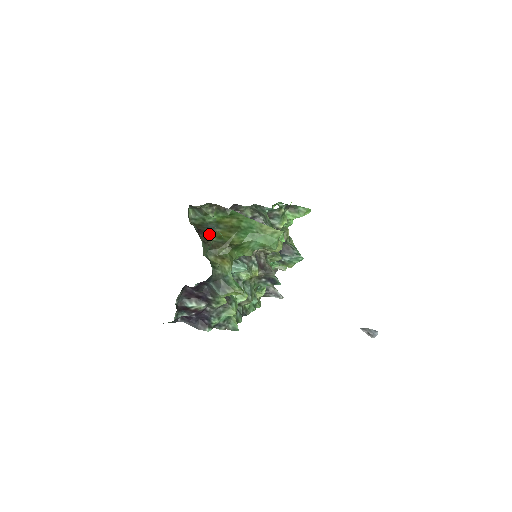
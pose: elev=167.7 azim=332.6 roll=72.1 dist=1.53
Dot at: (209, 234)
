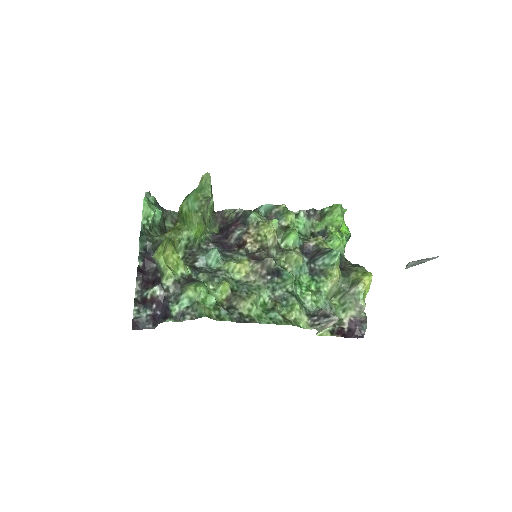
Dot at: occluded
